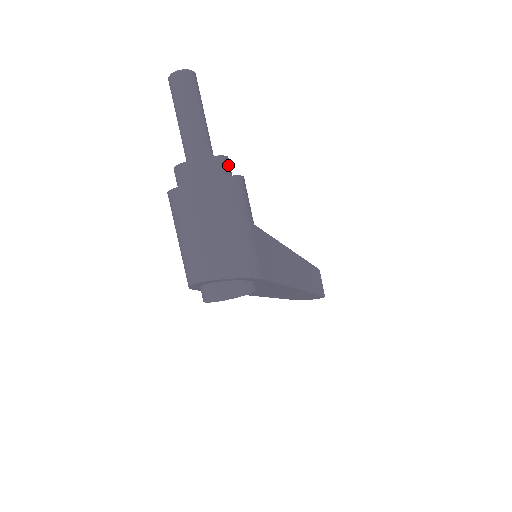
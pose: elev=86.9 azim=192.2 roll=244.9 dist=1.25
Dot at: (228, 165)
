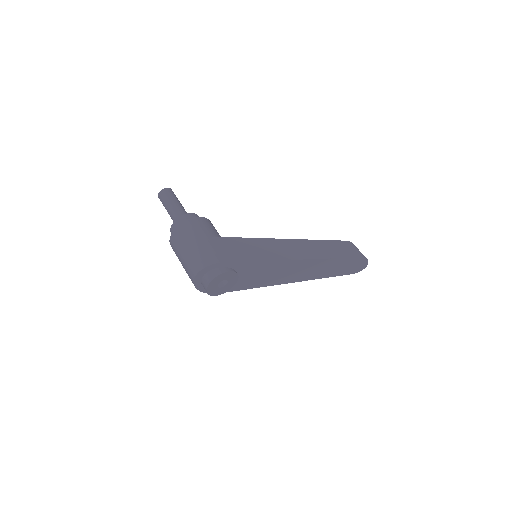
Dot at: (191, 217)
